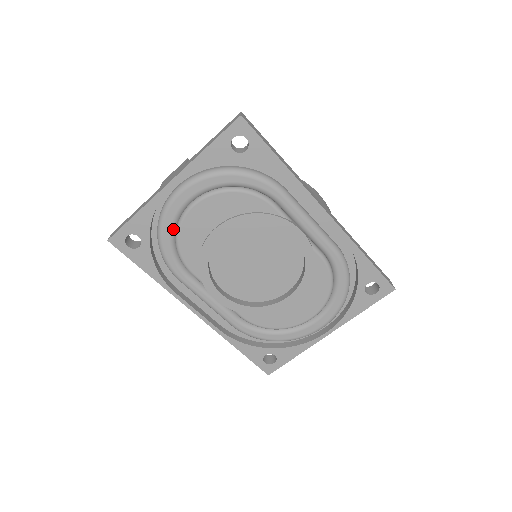
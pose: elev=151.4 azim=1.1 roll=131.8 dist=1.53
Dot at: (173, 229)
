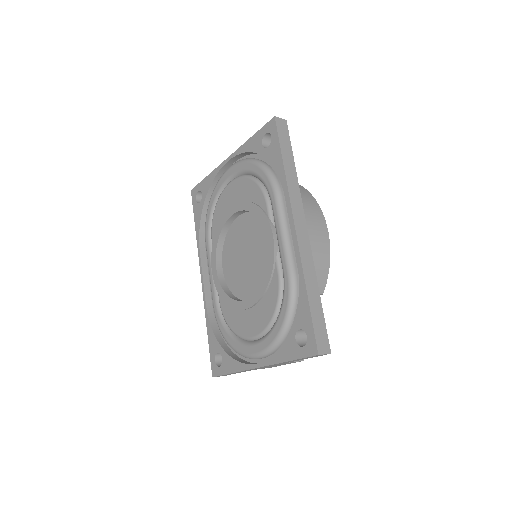
Dot at: (217, 197)
